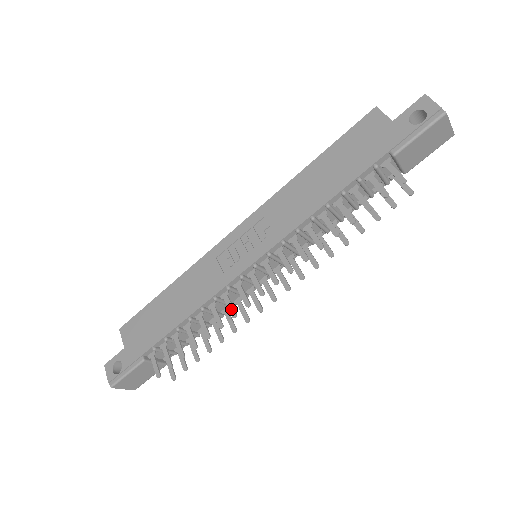
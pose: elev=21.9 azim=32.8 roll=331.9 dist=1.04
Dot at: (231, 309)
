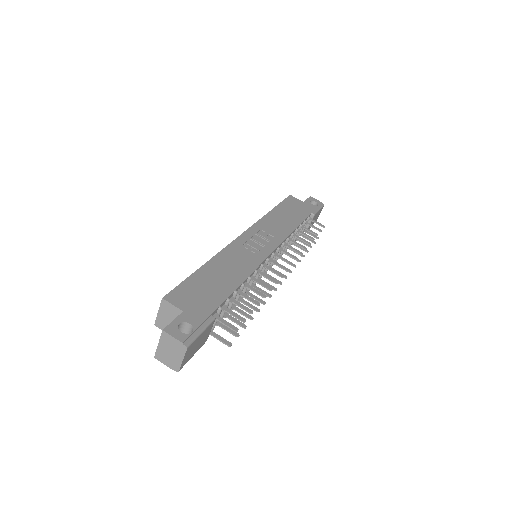
Dot at: (271, 278)
